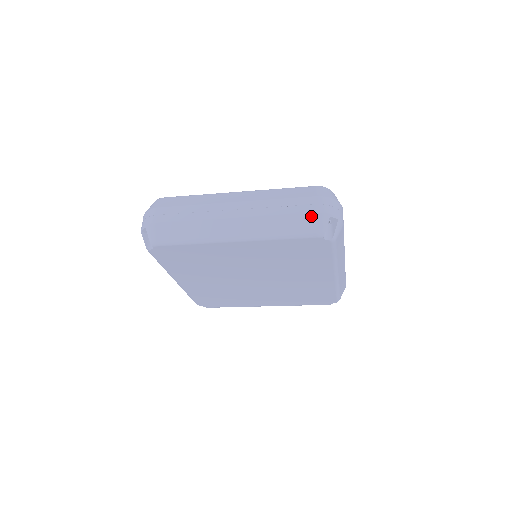
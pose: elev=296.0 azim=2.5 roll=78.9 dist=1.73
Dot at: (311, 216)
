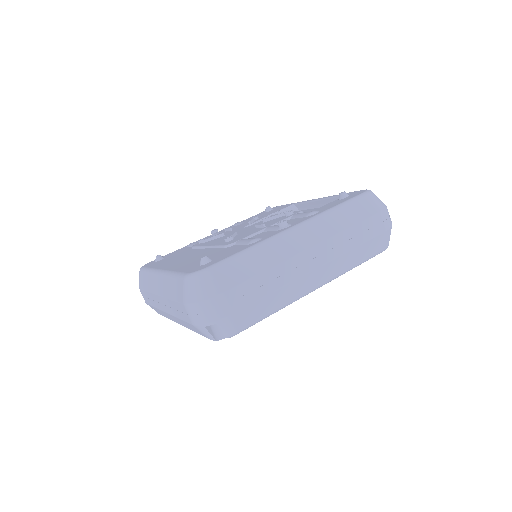
Dot at: (381, 236)
